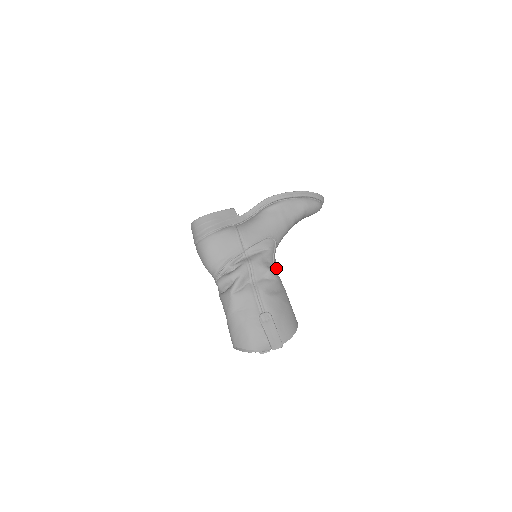
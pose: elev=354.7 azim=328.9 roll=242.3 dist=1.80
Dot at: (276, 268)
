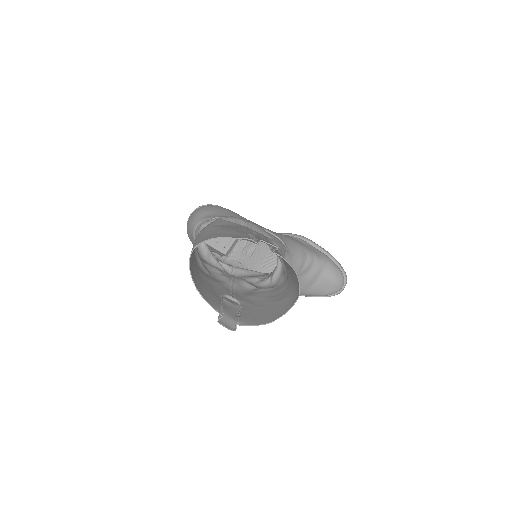
Dot at: occluded
